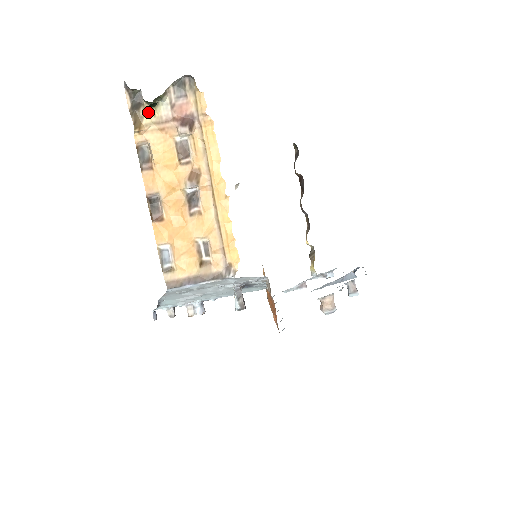
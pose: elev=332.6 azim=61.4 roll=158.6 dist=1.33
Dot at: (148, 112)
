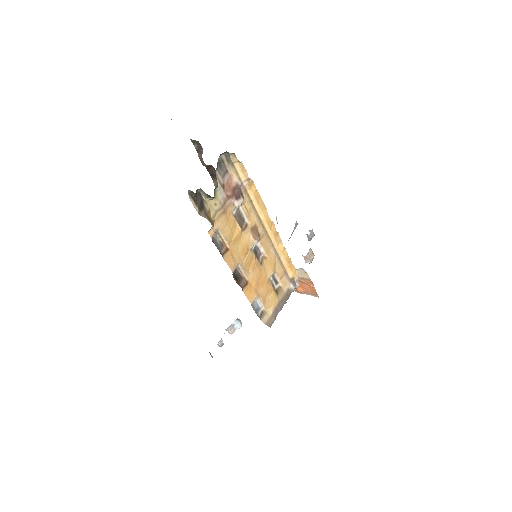
Dot at: (210, 204)
